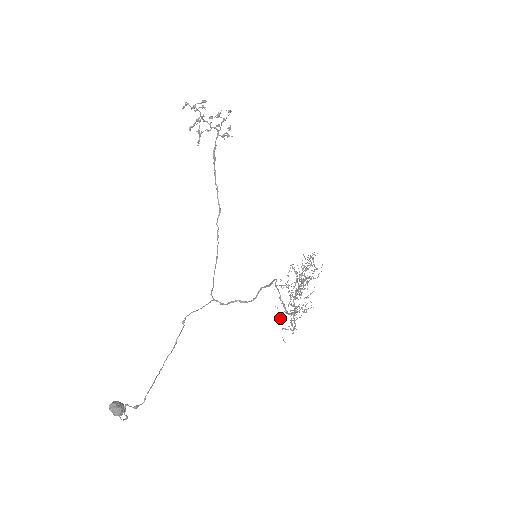
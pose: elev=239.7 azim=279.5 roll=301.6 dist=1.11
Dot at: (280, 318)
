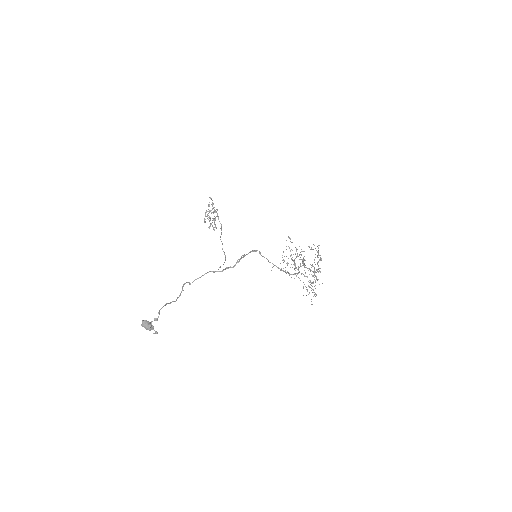
Dot at: occluded
